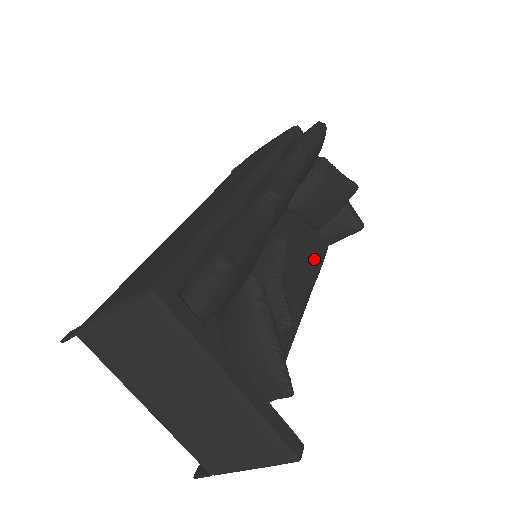
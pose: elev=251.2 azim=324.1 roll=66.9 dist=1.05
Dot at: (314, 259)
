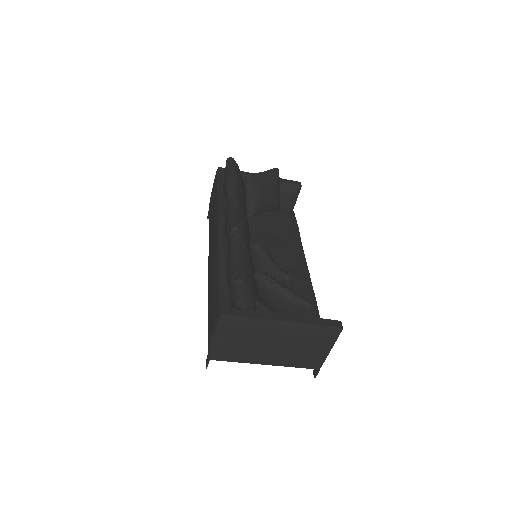
Dot at: (289, 227)
